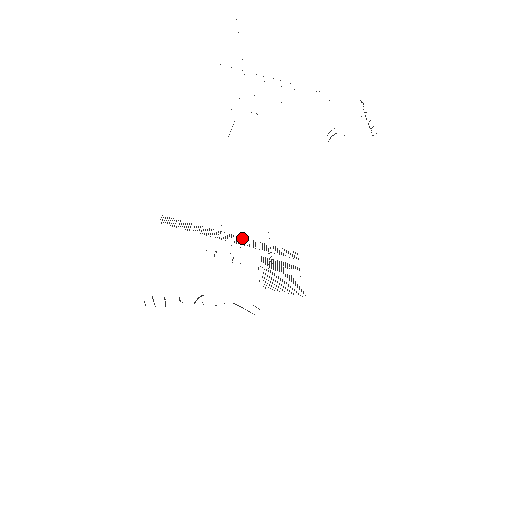
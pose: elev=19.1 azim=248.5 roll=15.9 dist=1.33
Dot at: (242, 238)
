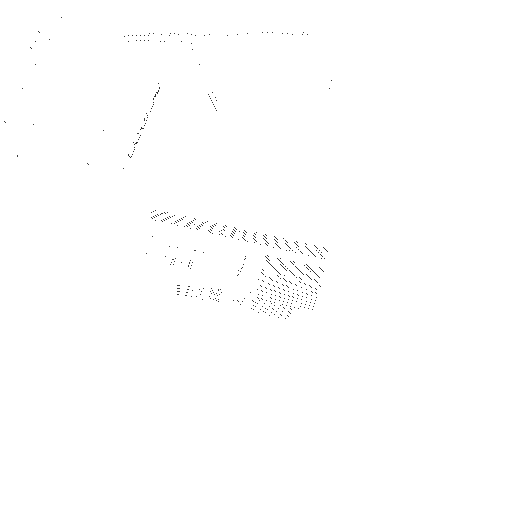
Dot at: occluded
